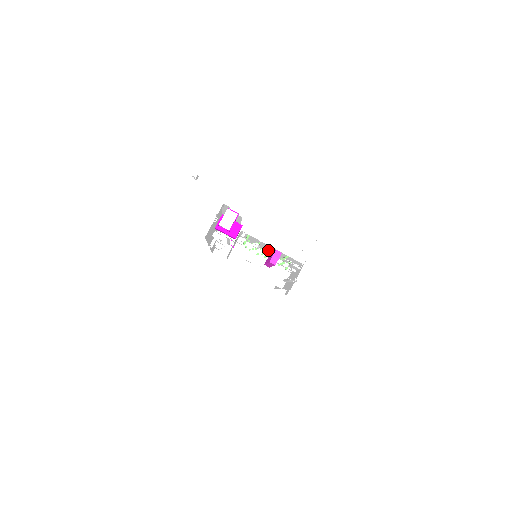
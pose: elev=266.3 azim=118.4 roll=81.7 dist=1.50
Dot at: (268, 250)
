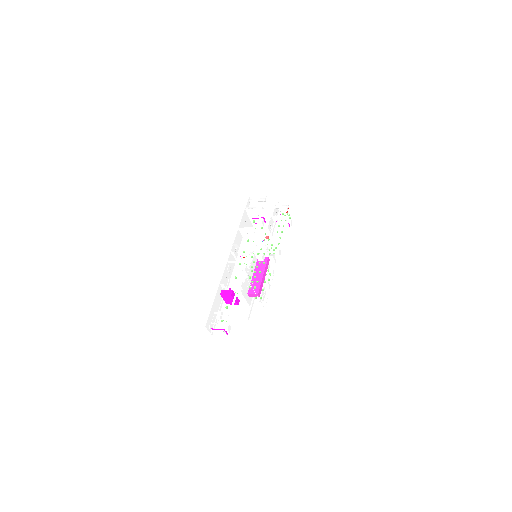
Dot at: (264, 266)
